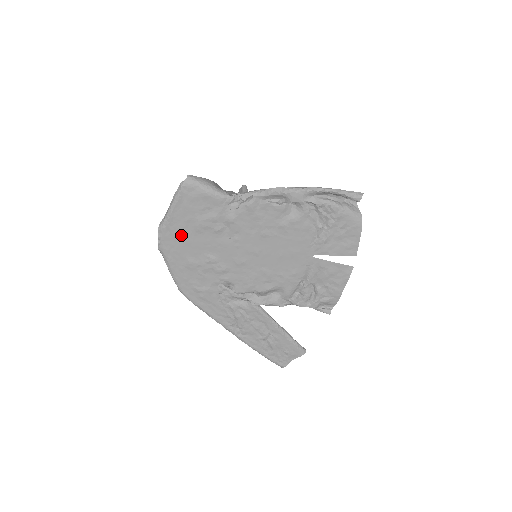
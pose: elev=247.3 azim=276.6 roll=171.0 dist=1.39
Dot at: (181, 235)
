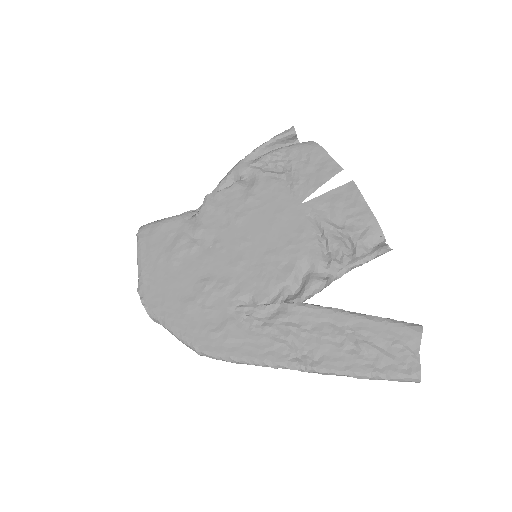
Dot at: (162, 280)
